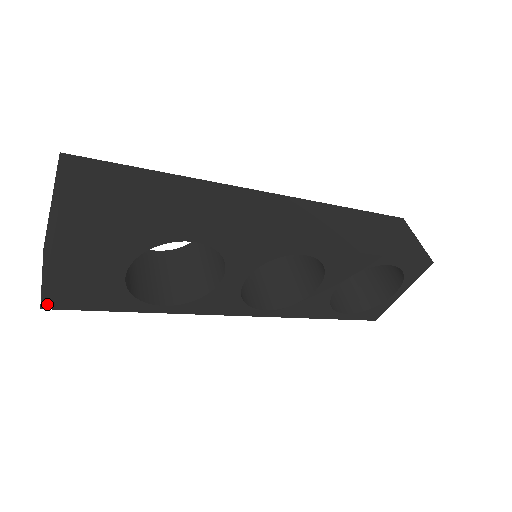
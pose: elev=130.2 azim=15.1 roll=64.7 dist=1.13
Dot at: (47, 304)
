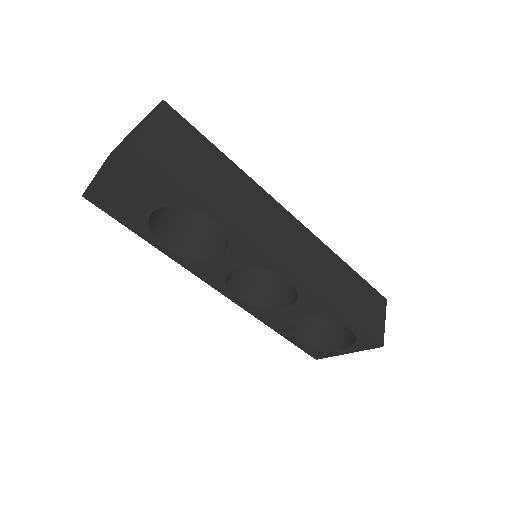
Dot at: (88, 196)
